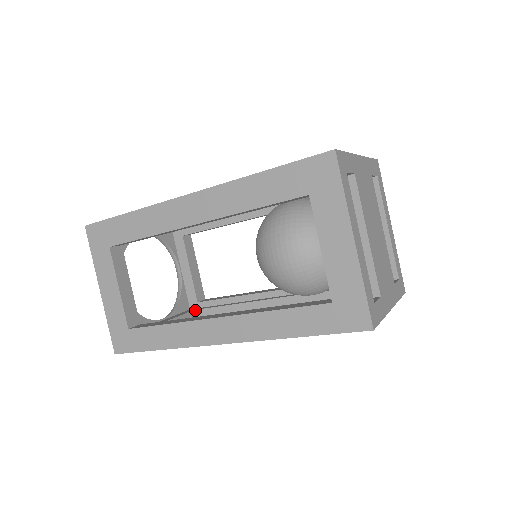
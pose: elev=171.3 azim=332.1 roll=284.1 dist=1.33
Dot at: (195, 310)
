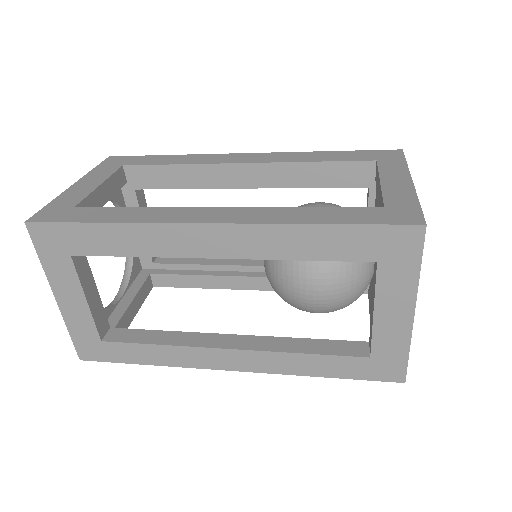
Dot at: (152, 274)
